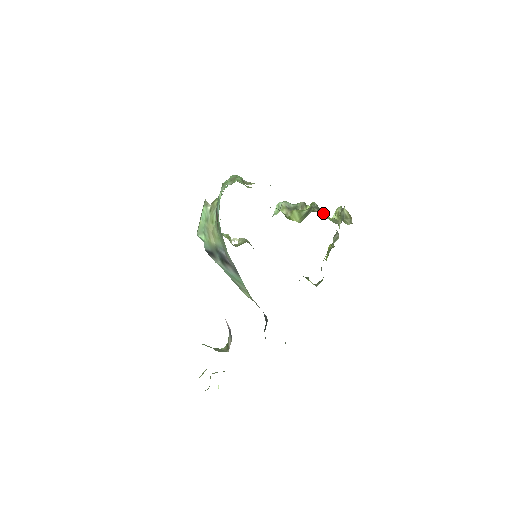
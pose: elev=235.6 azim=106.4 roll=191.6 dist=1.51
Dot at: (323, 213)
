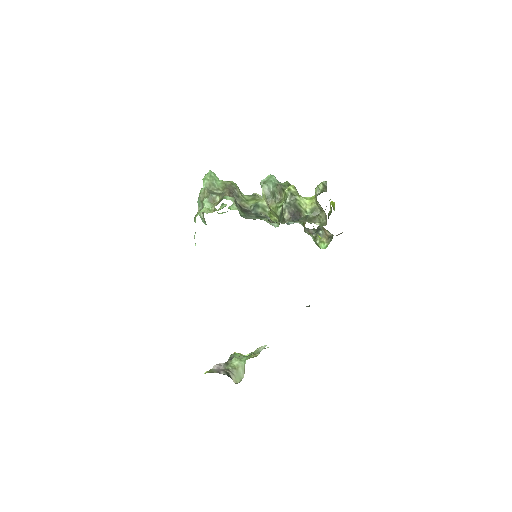
Dot at: (296, 213)
